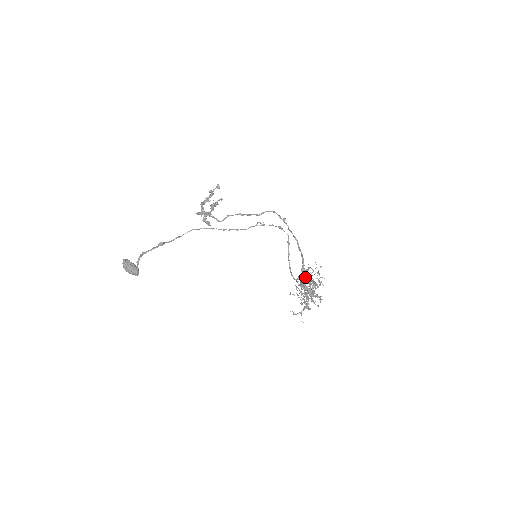
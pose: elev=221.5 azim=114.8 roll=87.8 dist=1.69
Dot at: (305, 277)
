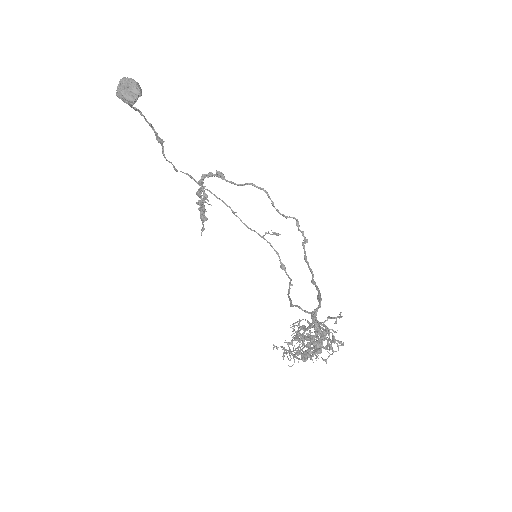
Dot at: occluded
